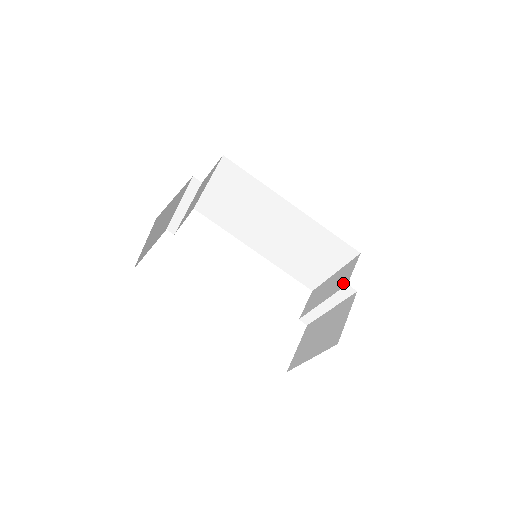
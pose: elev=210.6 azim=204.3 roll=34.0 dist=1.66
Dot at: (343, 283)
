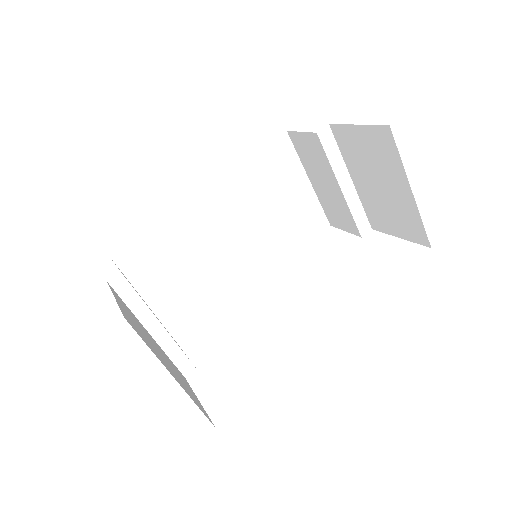
Dot at: (316, 146)
